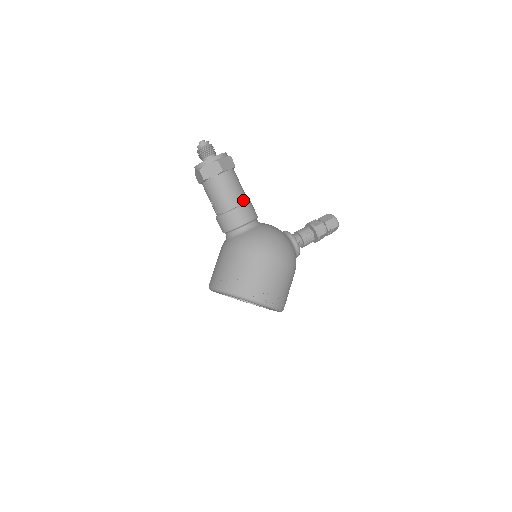
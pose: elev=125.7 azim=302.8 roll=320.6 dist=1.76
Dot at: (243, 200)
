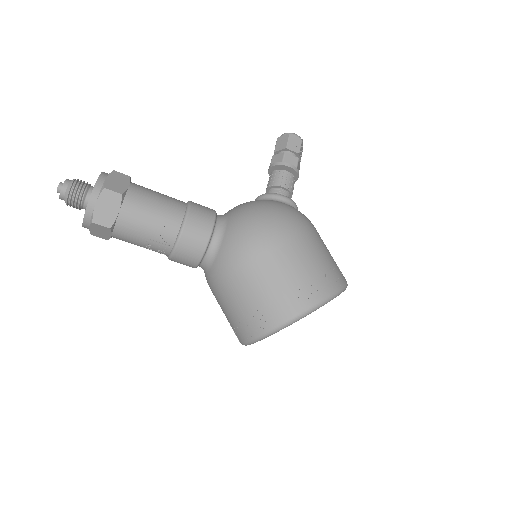
Dot at: (181, 207)
